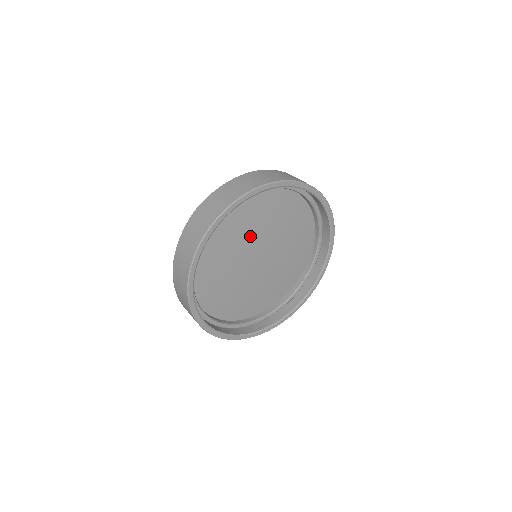
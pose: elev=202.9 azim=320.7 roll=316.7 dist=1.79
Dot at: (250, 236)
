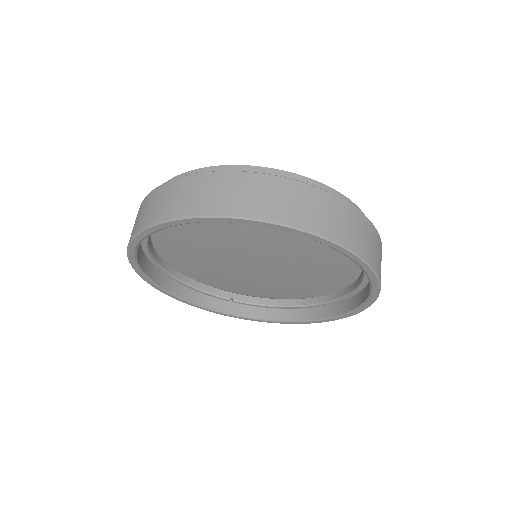
Dot at: (287, 252)
